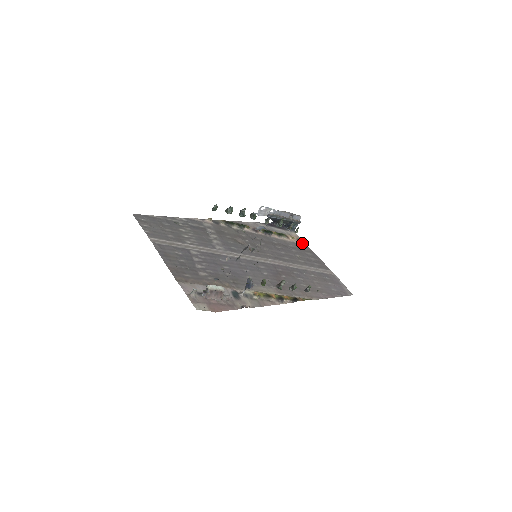
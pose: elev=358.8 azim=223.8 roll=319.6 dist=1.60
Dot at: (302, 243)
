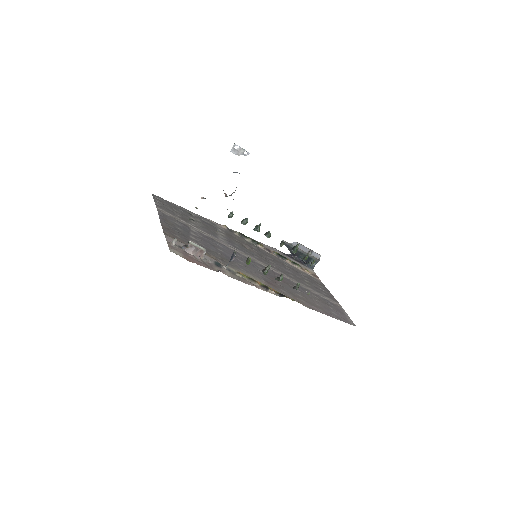
Dot at: (317, 278)
